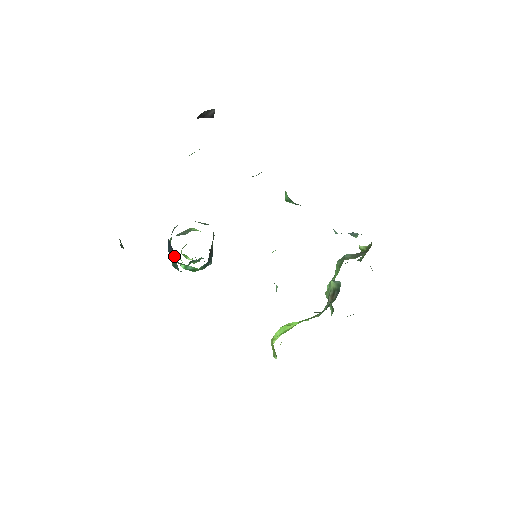
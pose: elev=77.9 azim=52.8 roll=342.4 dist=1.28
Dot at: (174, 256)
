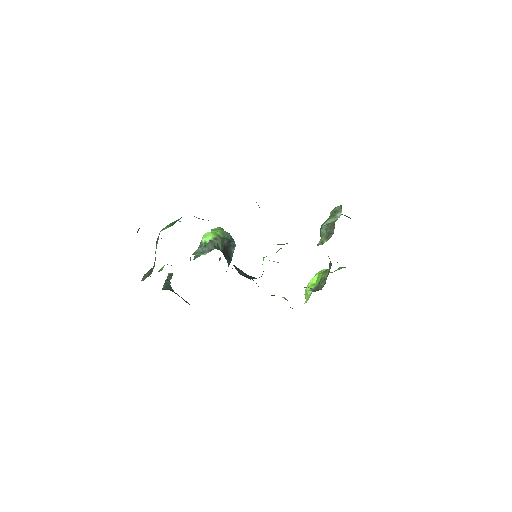
Dot at: occluded
